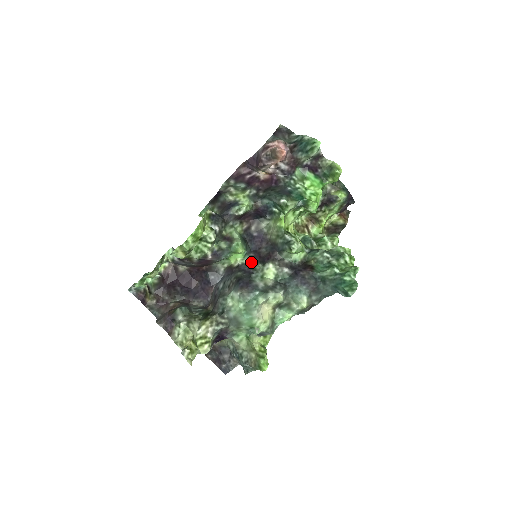
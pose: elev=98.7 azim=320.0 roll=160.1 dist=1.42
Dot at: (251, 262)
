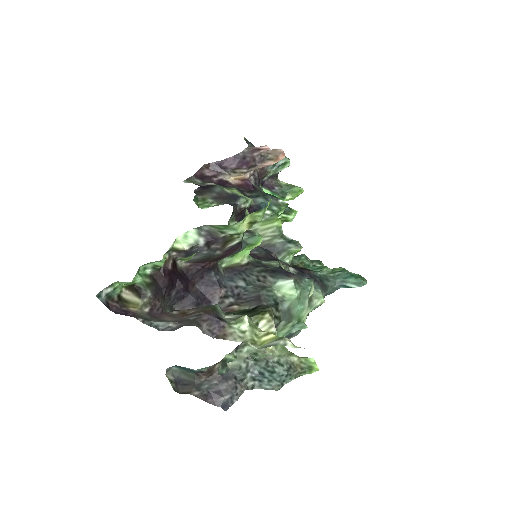
Dot at: (259, 260)
